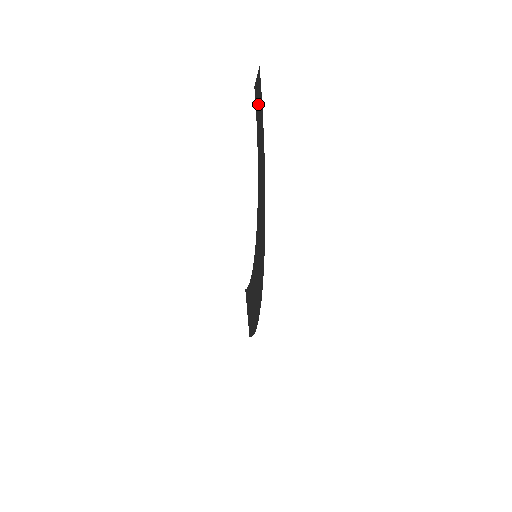
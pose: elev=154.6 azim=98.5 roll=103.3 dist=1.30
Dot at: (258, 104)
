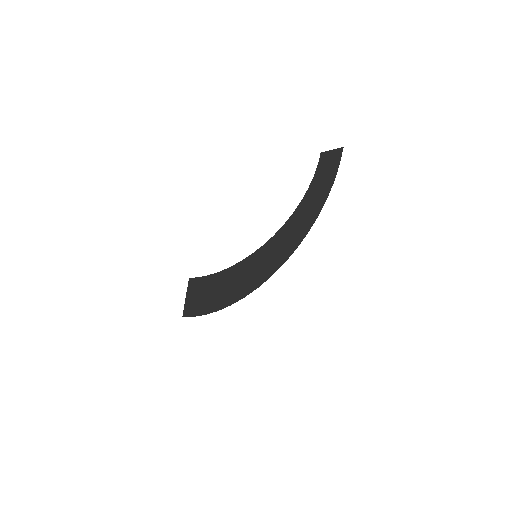
Dot at: (327, 165)
